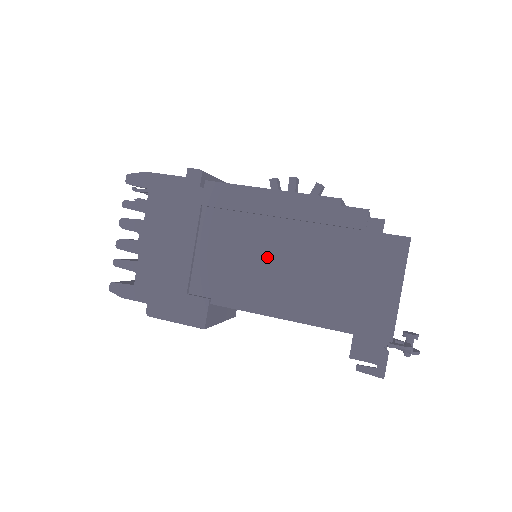
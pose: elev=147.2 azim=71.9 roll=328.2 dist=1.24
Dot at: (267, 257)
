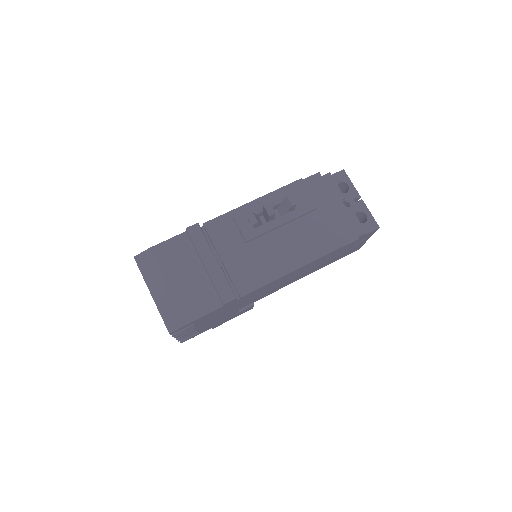
Dot at: occluded
